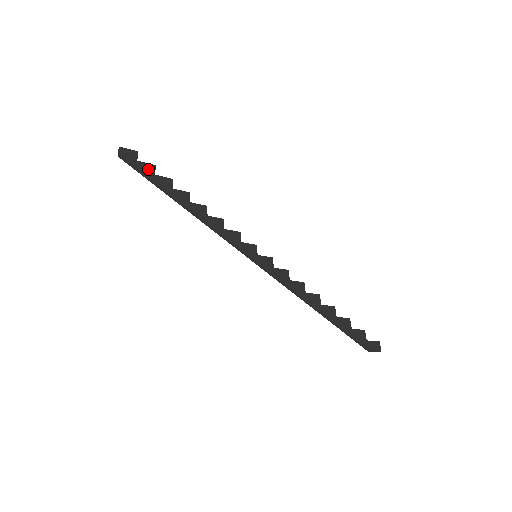
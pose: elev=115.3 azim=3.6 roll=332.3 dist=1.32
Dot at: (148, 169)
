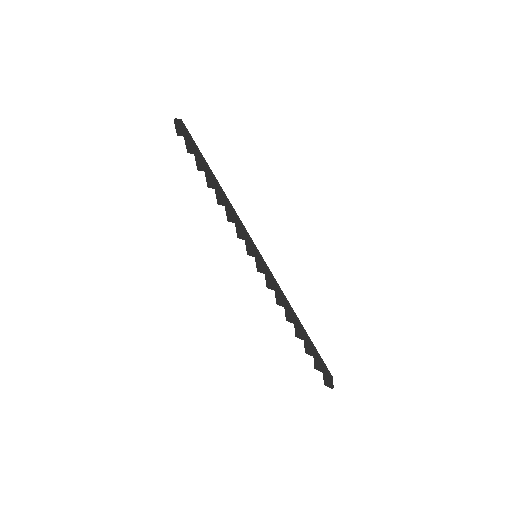
Dot at: (192, 146)
